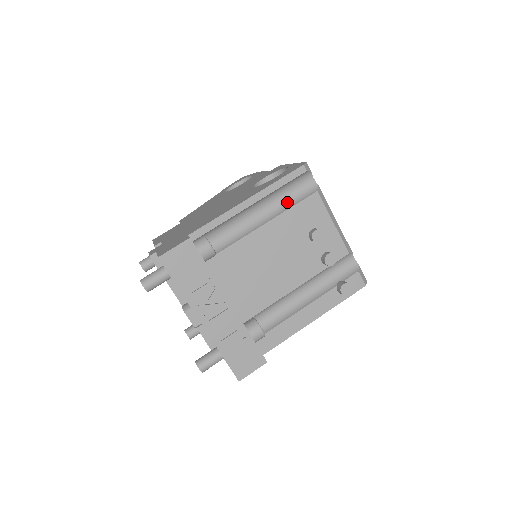
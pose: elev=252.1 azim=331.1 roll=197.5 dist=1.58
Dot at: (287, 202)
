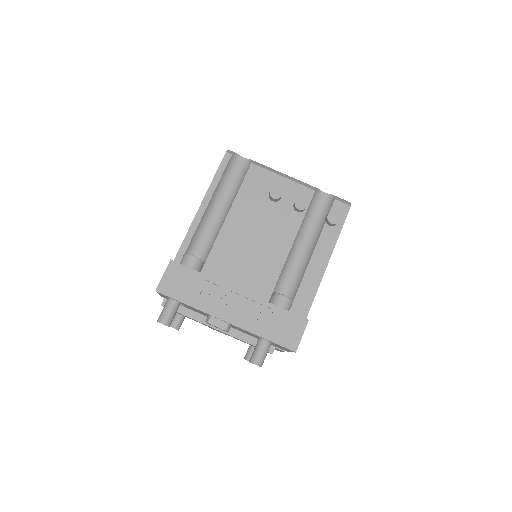
Dot at: (235, 188)
